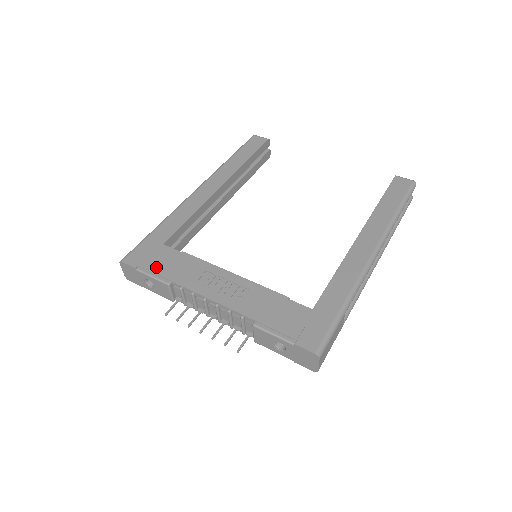
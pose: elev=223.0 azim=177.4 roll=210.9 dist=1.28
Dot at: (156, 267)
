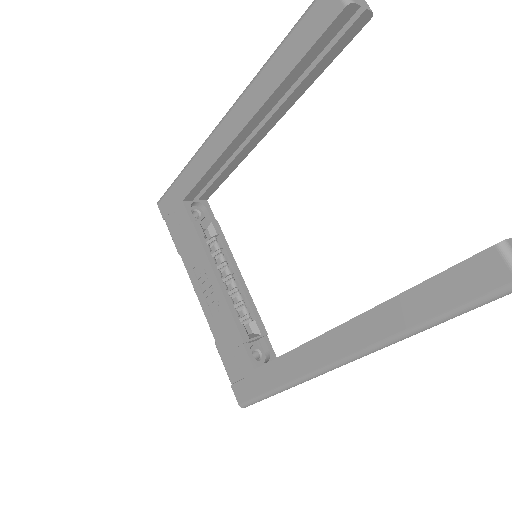
Dot at: (174, 229)
